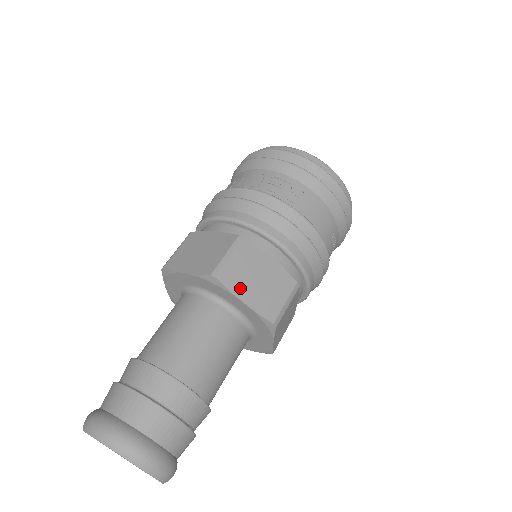
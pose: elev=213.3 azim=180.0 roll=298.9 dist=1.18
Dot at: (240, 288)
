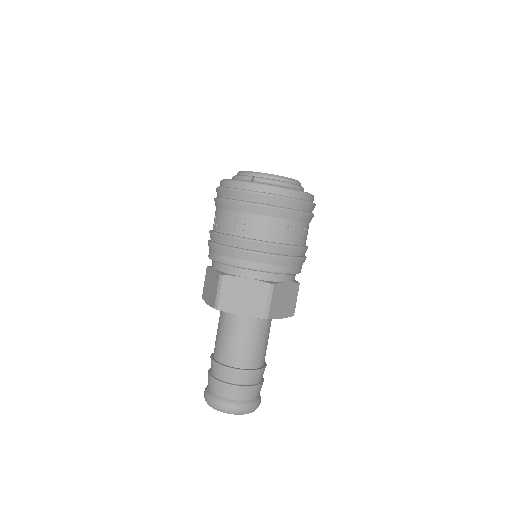
Dot at: (234, 308)
